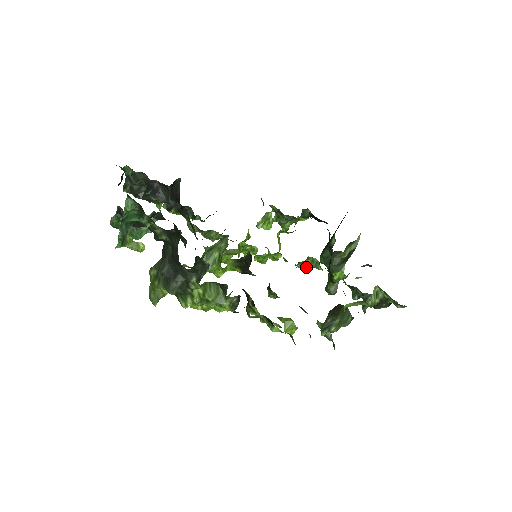
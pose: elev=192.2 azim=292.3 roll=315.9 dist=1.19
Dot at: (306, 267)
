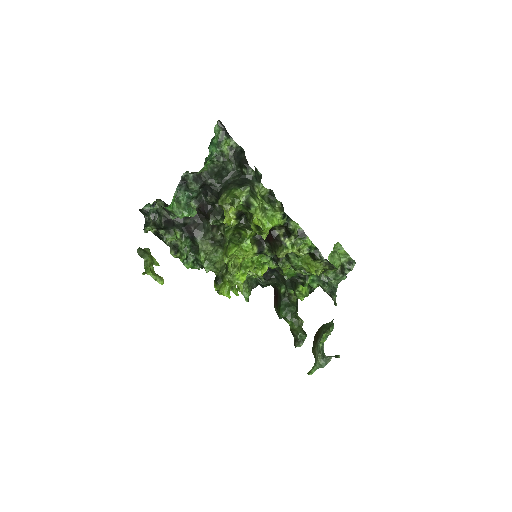
Dot at: (286, 270)
